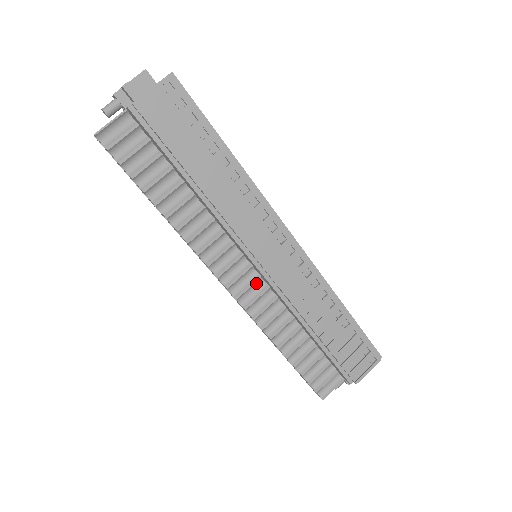
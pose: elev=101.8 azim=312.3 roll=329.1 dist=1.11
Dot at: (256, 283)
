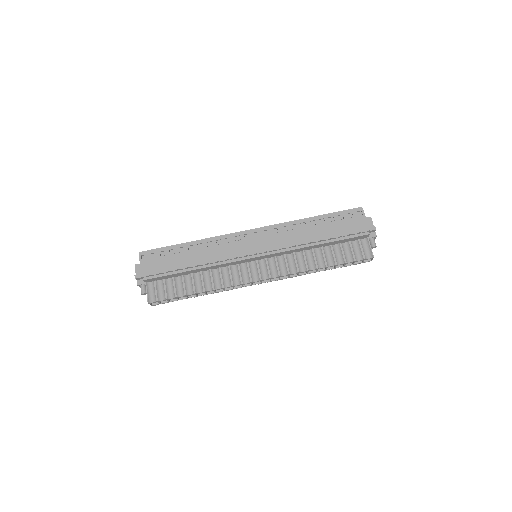
Dot at: (269, 263)
